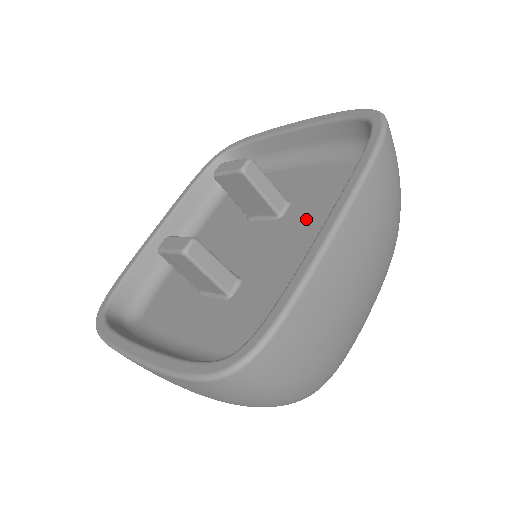
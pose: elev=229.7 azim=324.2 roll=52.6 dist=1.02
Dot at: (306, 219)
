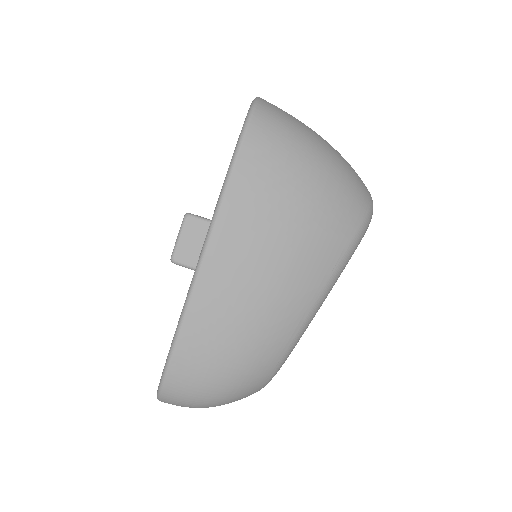
Dot at: occluded
